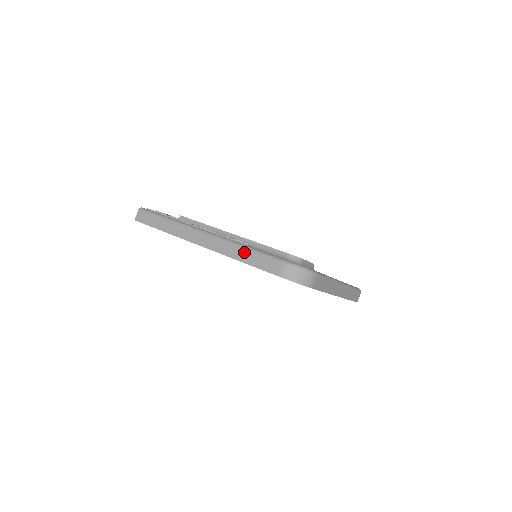
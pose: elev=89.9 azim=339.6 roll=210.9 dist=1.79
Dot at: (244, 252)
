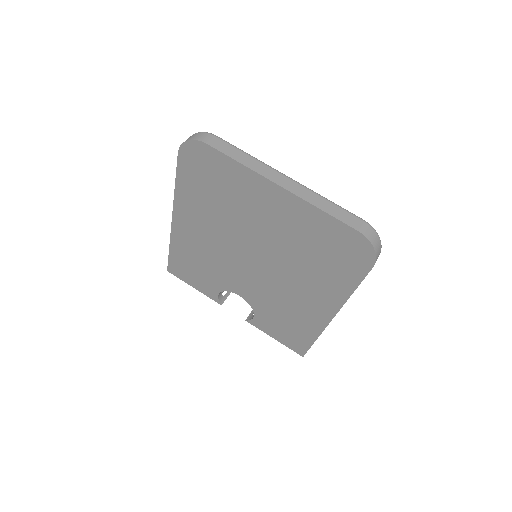
Dot at: occluded
